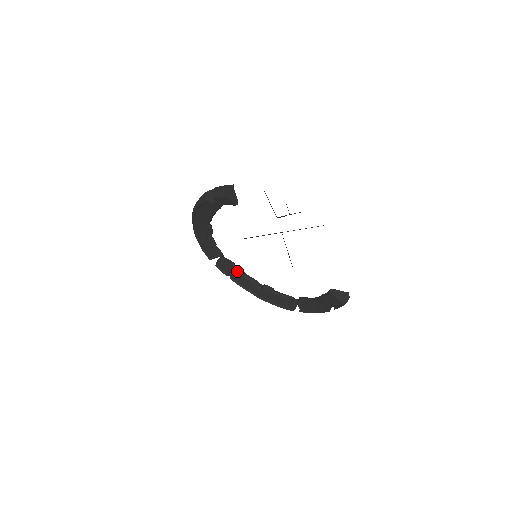
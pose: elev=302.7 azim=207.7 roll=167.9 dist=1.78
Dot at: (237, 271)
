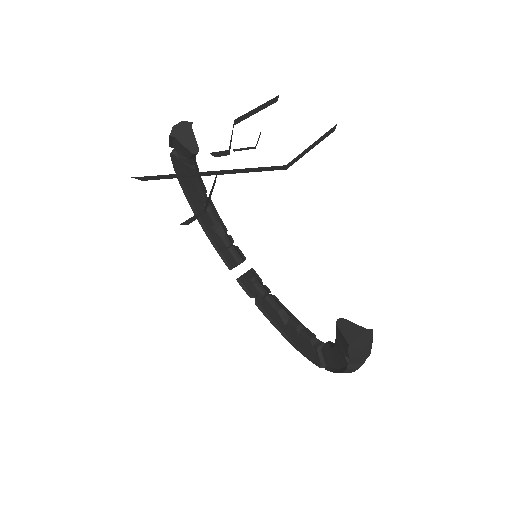
Dot at: (259, 290)
